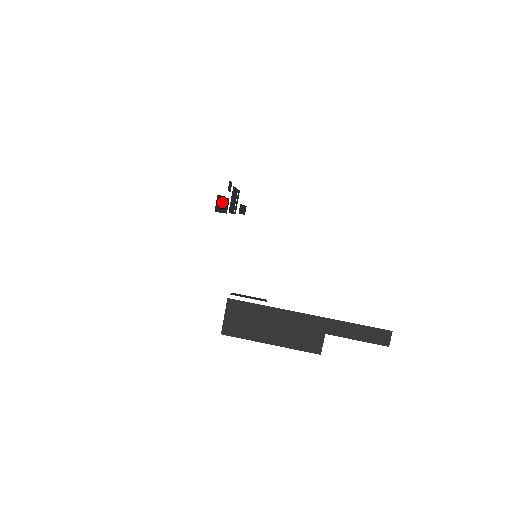
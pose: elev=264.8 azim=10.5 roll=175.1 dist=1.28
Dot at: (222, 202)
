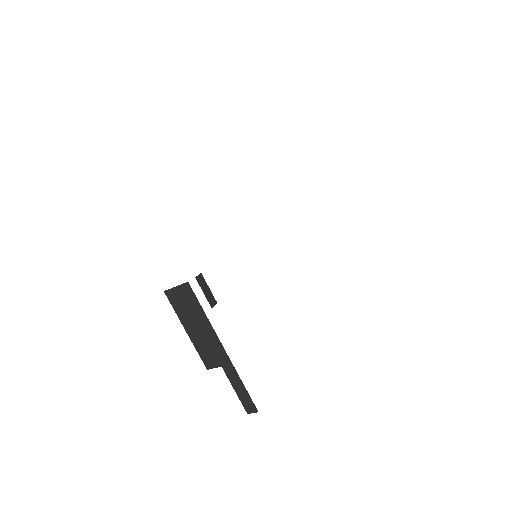
Dot at: occluded
